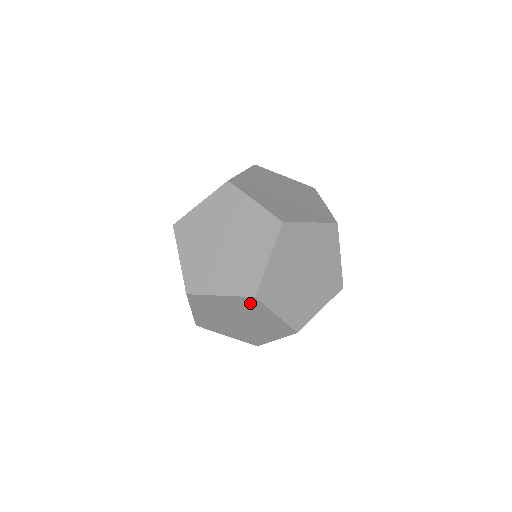
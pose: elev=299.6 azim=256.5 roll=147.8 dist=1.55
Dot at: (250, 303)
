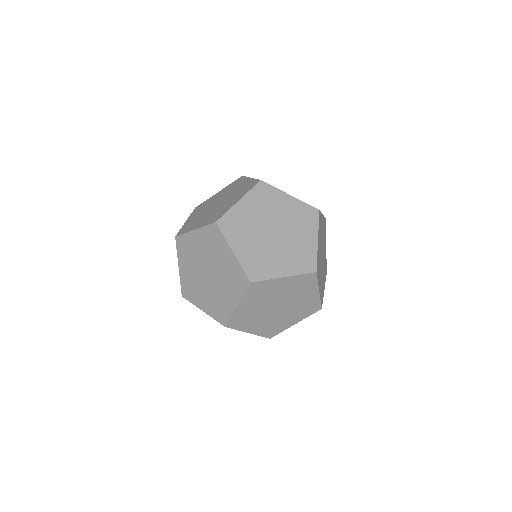
Dot at: (236, 183)
